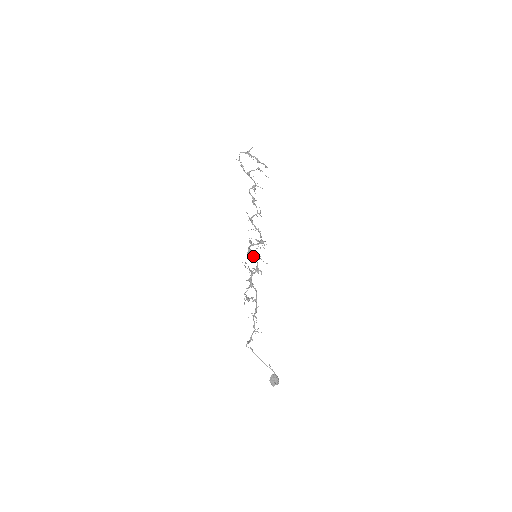
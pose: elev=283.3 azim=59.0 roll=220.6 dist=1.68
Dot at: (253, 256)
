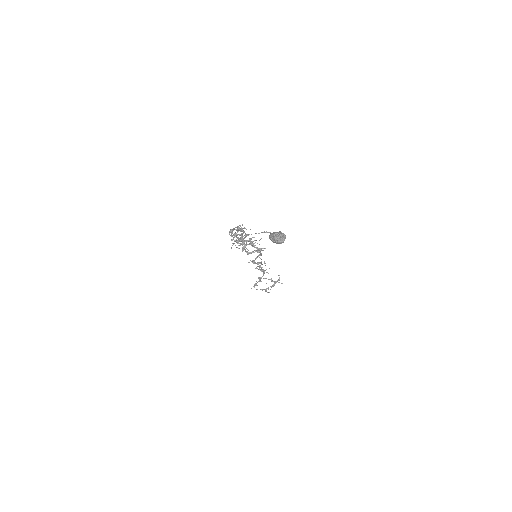
Dot at: occluded
